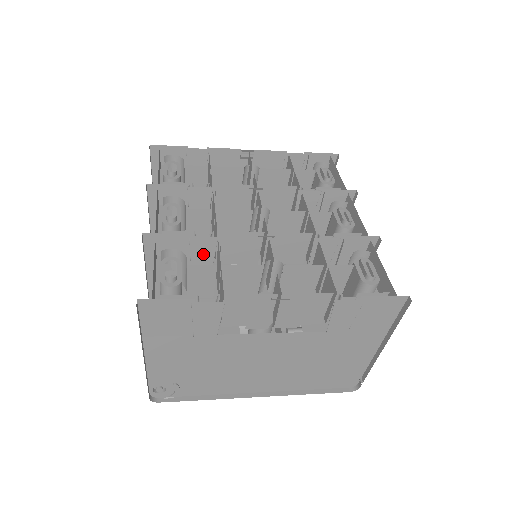
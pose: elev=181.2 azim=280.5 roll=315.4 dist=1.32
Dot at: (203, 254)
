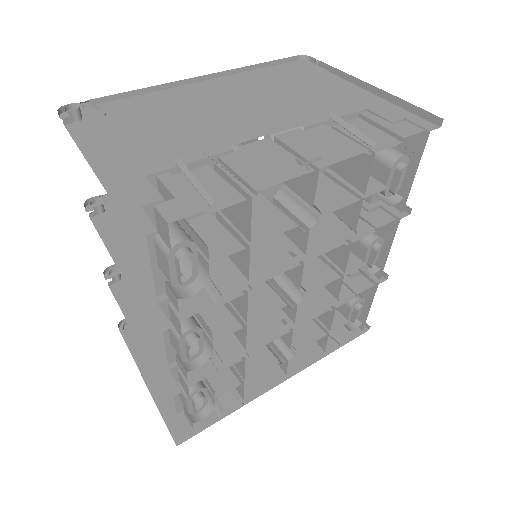
Dot at: (217, 343)
